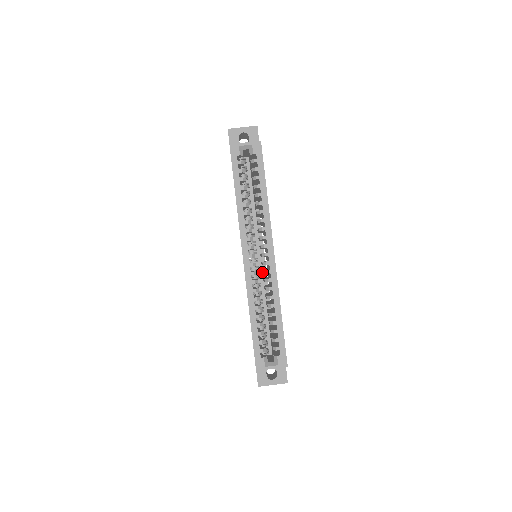
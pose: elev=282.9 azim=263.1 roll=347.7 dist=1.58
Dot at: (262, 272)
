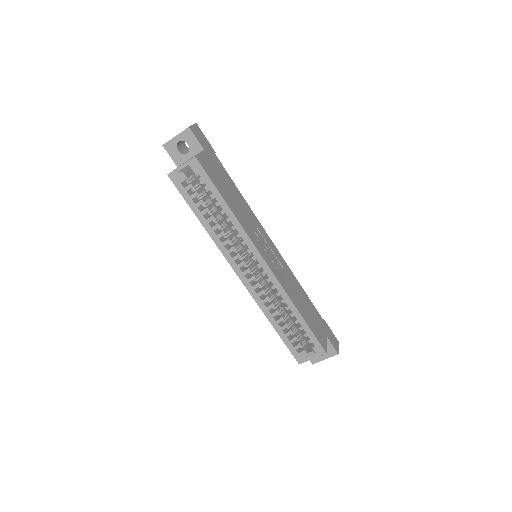
Dot at: occluded
